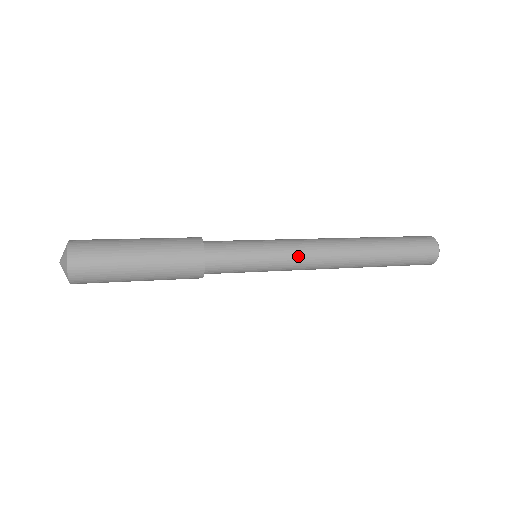
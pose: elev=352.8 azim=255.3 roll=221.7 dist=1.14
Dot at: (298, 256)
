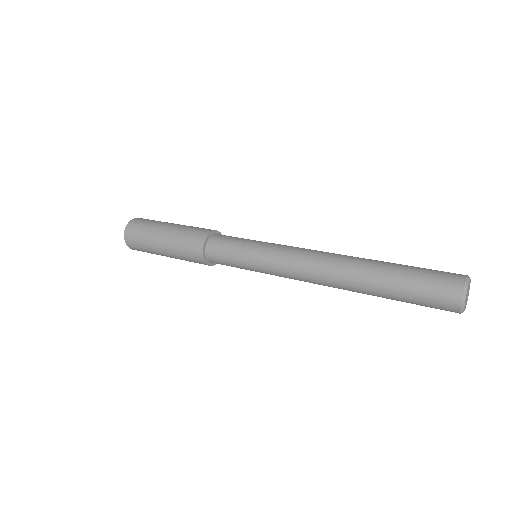
Dot at: (284, 254)
